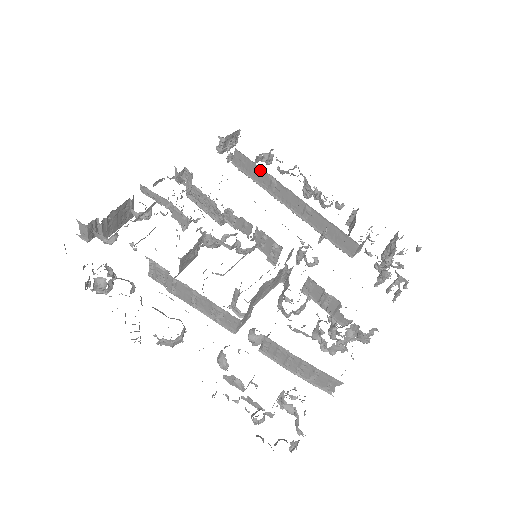
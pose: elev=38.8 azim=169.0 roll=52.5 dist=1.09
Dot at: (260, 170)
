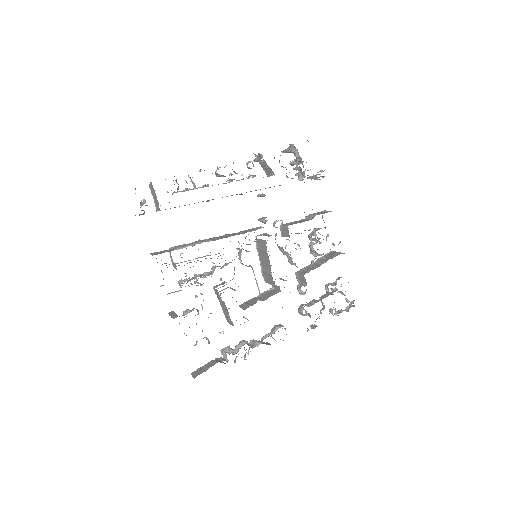
Dot at: occluded
